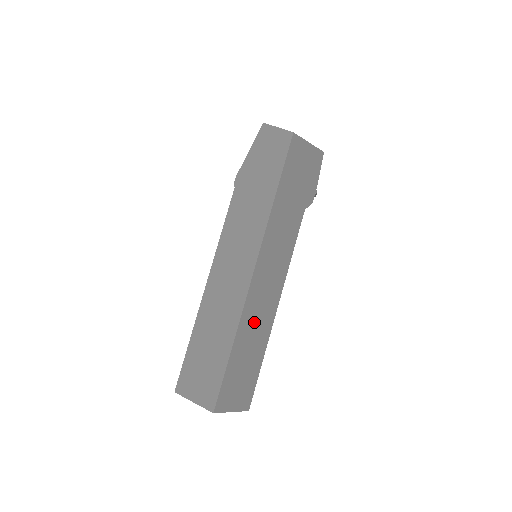
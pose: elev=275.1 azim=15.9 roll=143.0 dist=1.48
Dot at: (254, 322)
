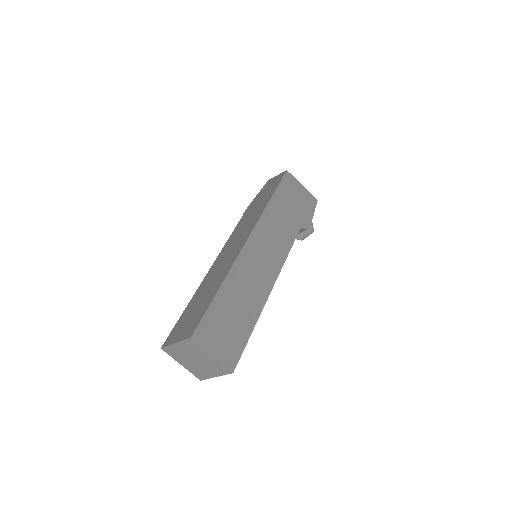
Dot at: (245, 284)
